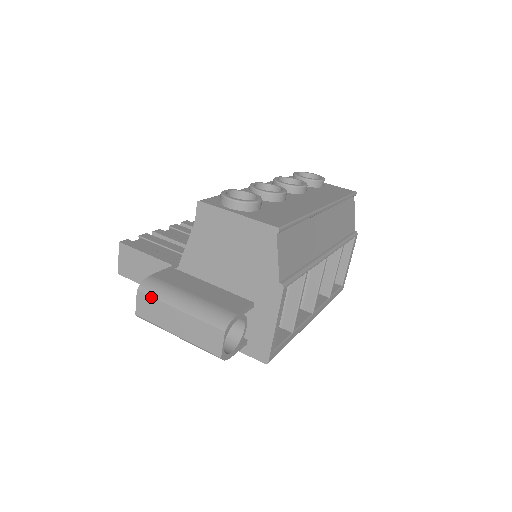
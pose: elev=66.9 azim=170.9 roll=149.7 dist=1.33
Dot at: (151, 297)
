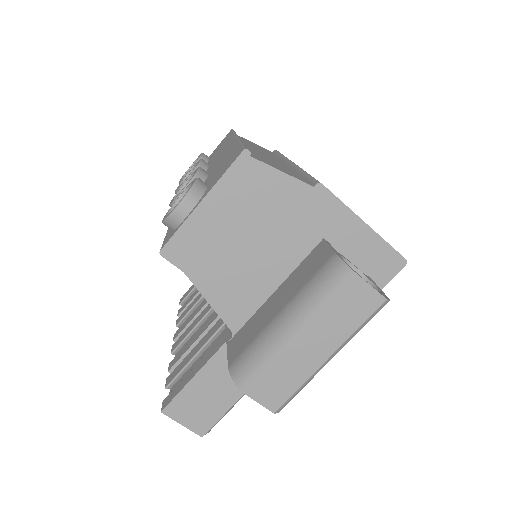
Dot at: (260, 372)
